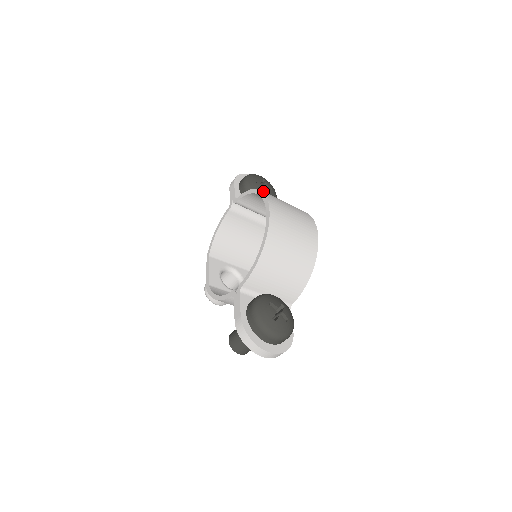
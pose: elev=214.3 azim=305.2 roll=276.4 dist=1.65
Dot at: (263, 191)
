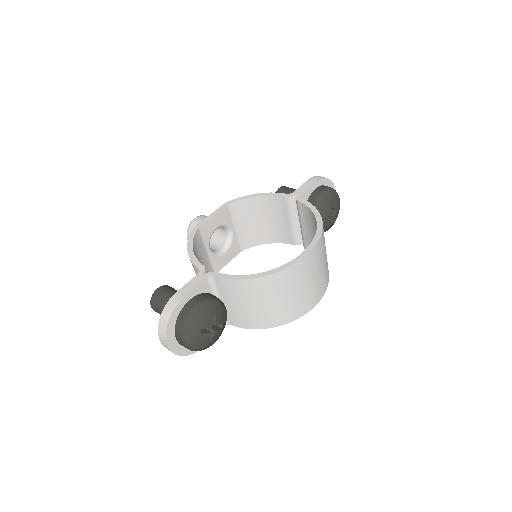
Dot at: (326, 217)
